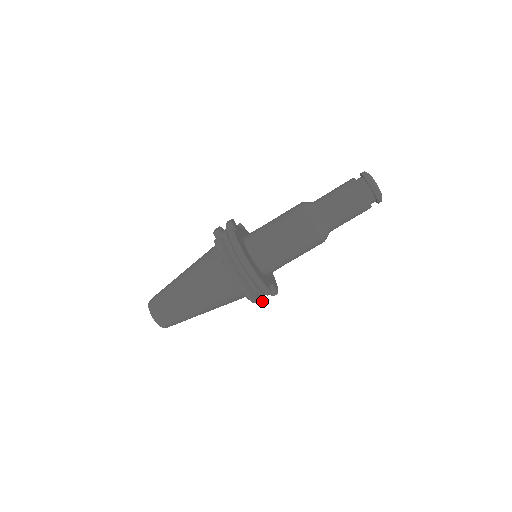
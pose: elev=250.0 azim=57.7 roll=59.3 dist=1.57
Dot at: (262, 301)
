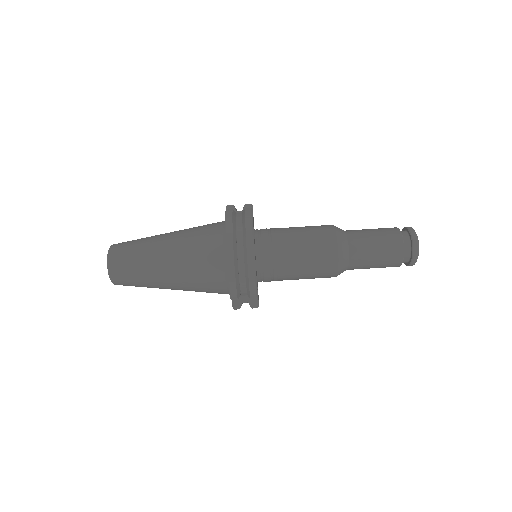
Dot at: (237, 307)
